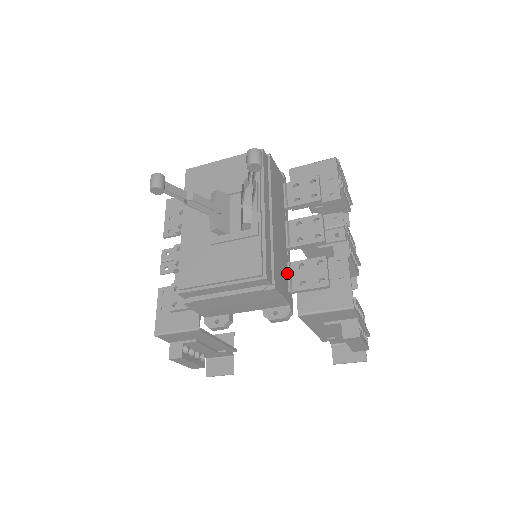
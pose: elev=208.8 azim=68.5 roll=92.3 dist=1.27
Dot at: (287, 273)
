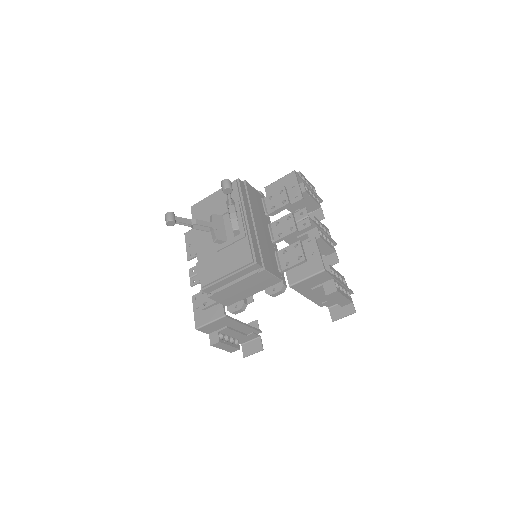
Dot at: (275, 259)
